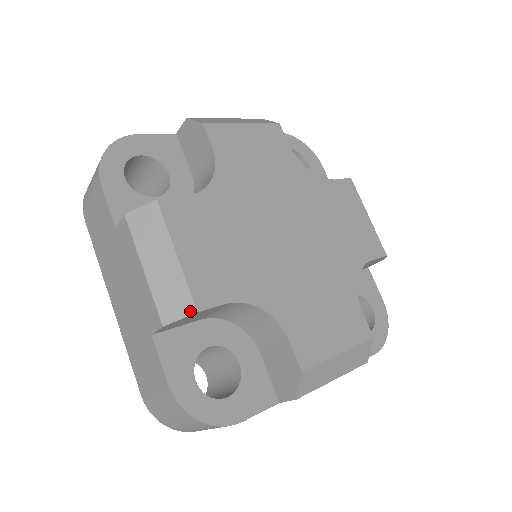
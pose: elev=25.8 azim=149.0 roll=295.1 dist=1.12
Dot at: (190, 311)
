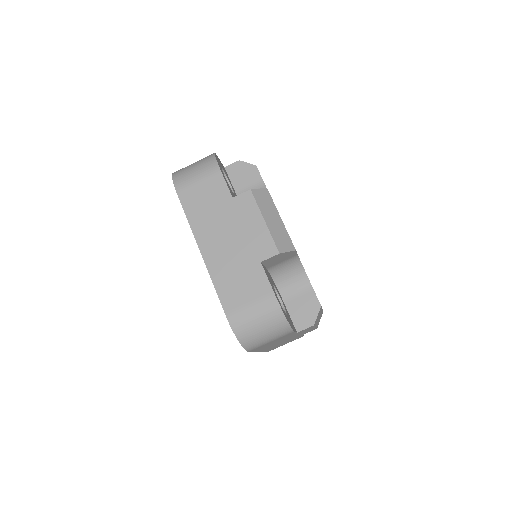
Dot at: (292, 249)
